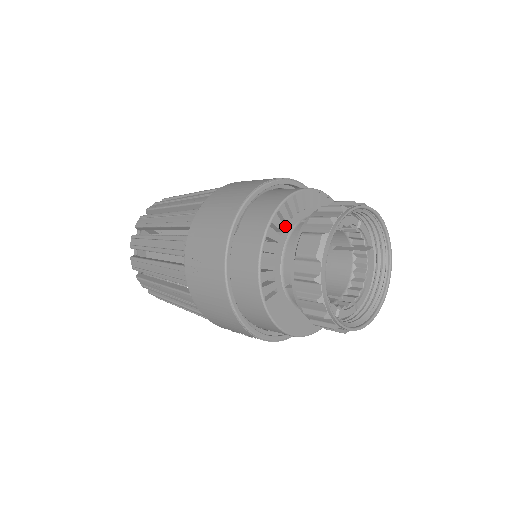
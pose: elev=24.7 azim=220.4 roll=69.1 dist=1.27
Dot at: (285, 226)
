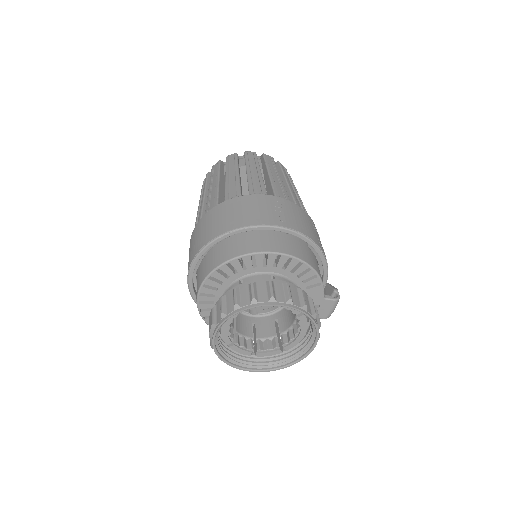
Dot at: (221, 284)
